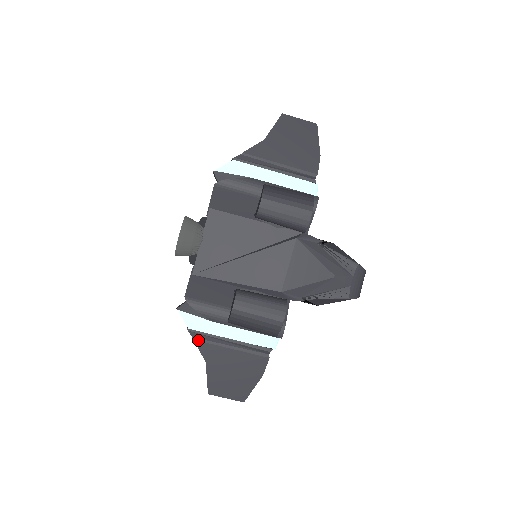
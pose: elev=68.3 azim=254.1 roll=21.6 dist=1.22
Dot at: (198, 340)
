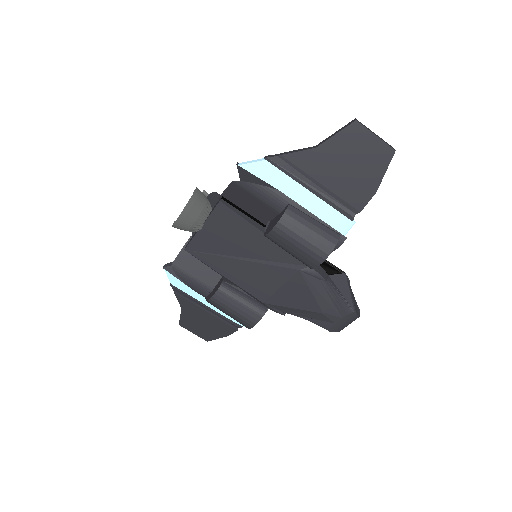
Dot at: (178, 294)
